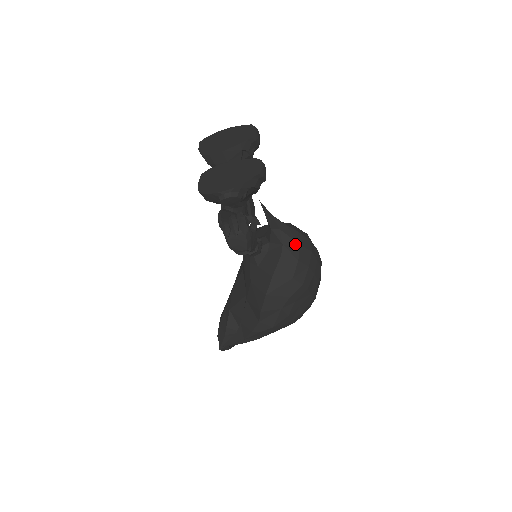
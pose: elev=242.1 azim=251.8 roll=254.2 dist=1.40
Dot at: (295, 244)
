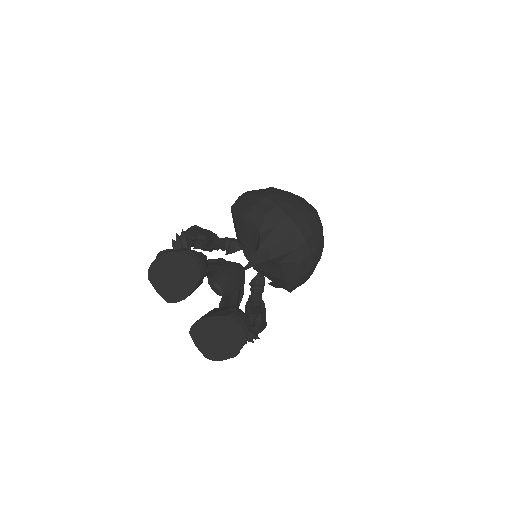
Dot at: (289, 254)
